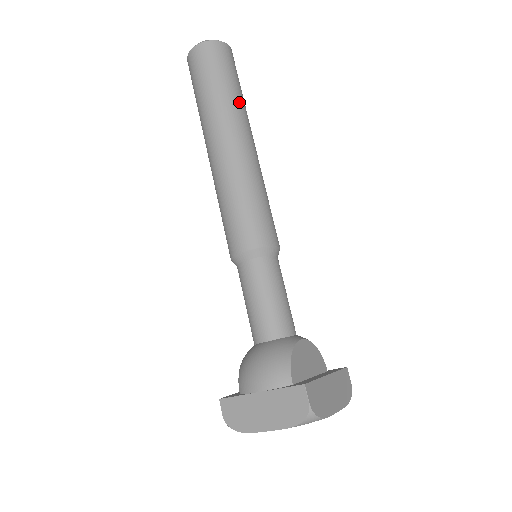
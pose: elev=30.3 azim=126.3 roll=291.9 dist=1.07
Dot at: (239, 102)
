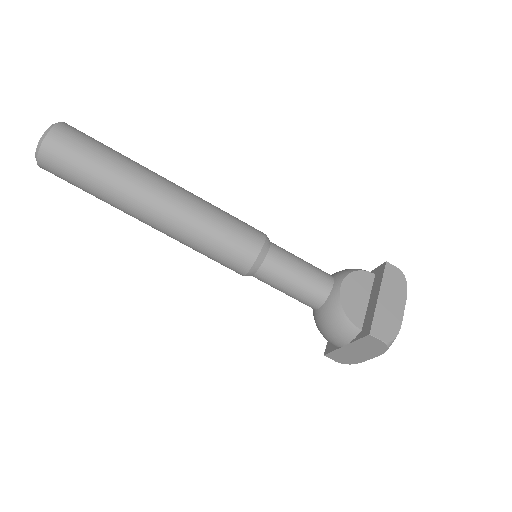
Dot at: (120, 170)
